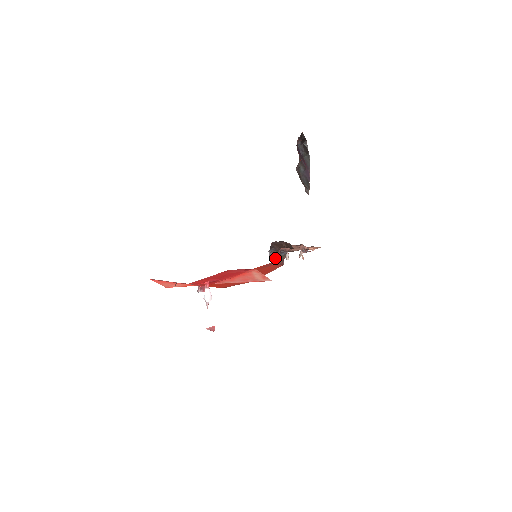
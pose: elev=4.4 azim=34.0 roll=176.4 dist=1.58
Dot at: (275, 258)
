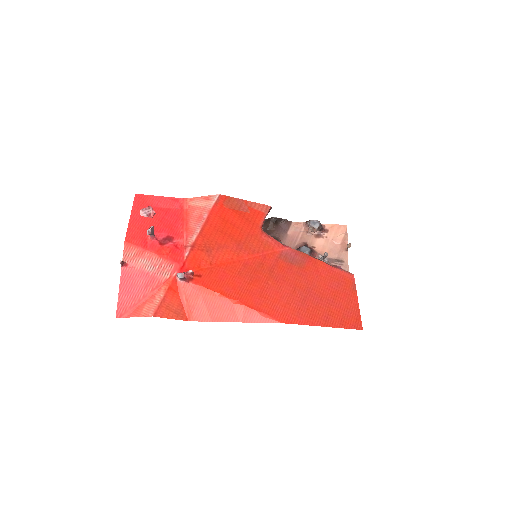
Dot at: (290, 250)
